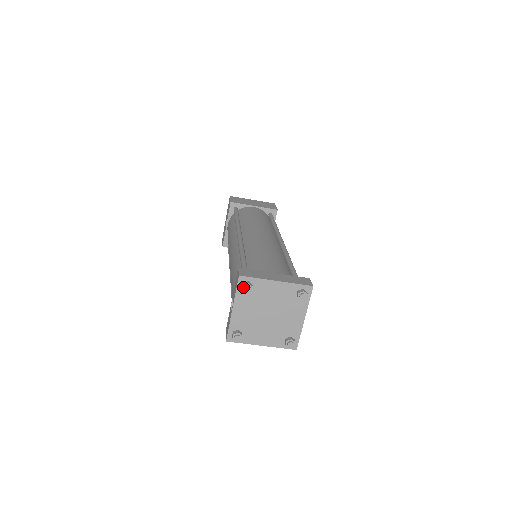
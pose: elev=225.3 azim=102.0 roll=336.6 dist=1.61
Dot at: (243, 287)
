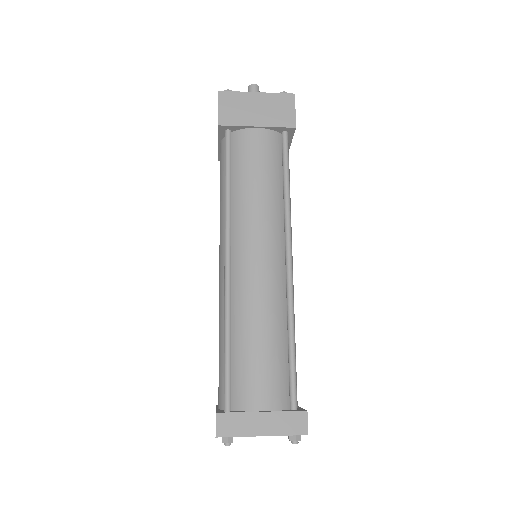
Dot at: (222, 442)
